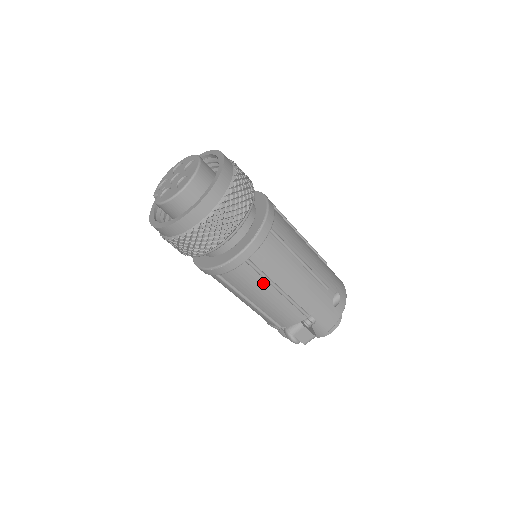
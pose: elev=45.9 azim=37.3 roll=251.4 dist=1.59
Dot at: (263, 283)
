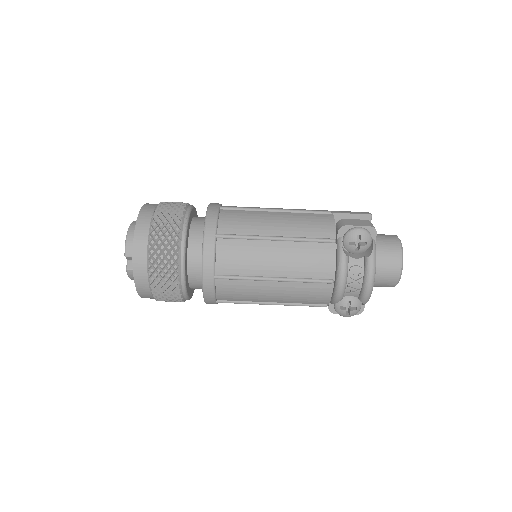
Dot at: (256, 213)
